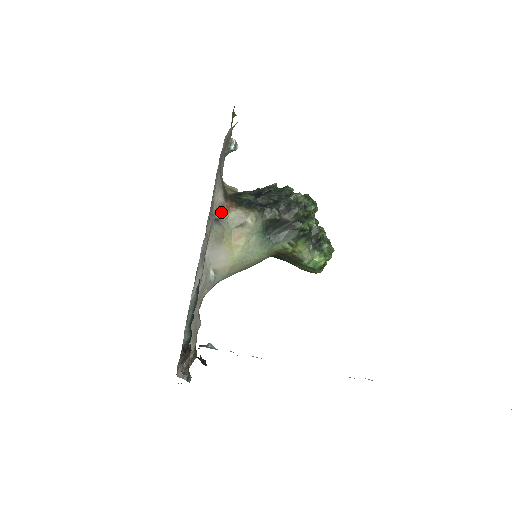
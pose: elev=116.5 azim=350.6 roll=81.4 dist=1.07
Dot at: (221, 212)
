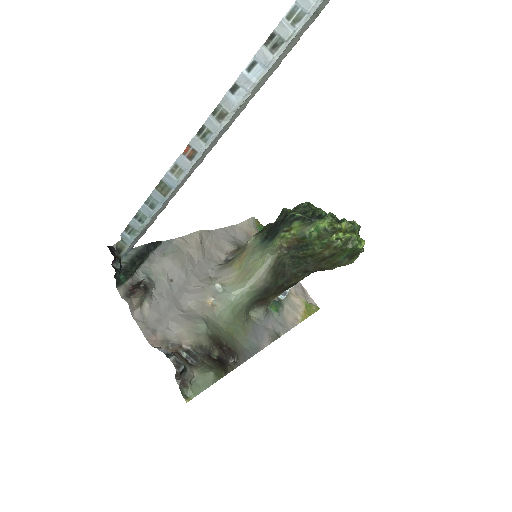
Dot at: (233, 255)
